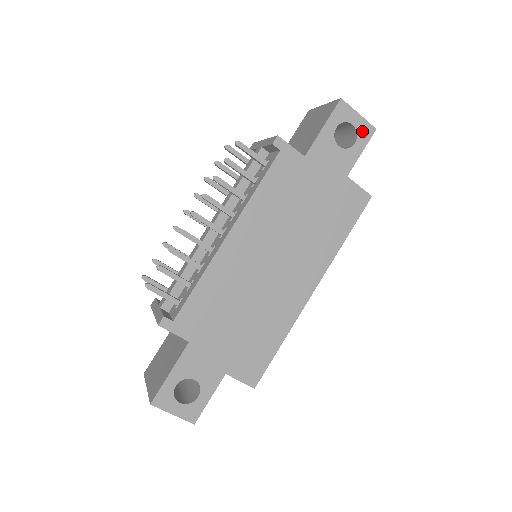
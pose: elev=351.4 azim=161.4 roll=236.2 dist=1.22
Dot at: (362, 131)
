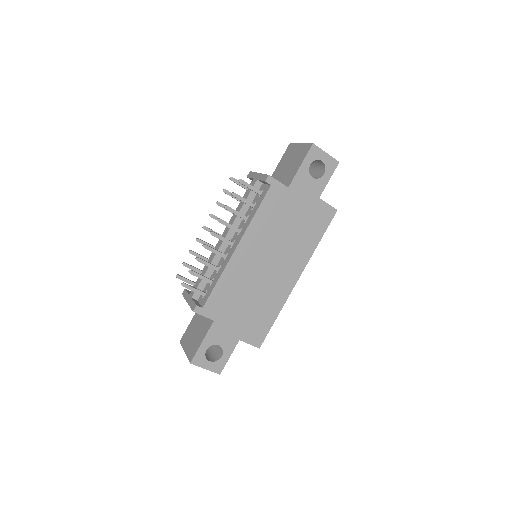
Dot at: (329, 165)
